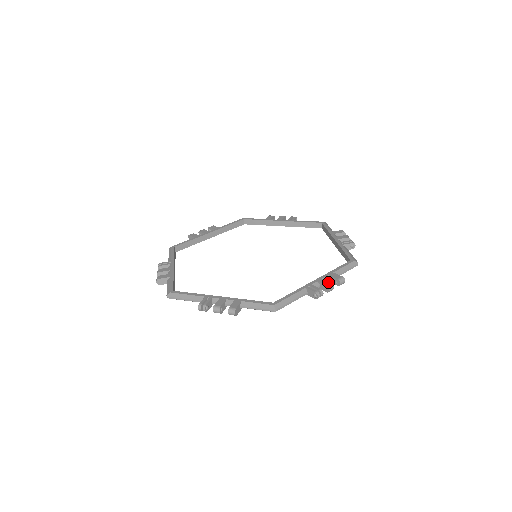
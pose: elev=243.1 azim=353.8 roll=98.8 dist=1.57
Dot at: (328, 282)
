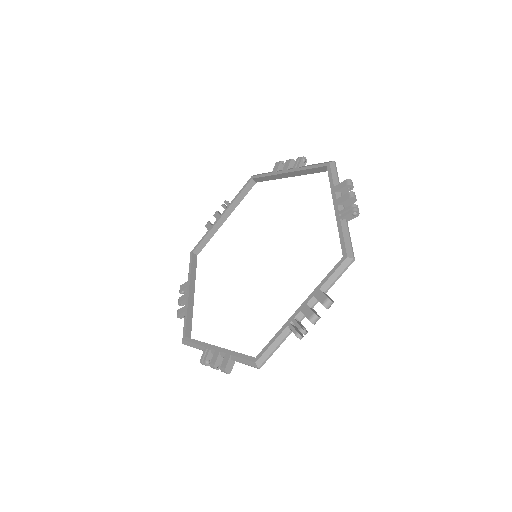
Dot at: (346, 195)
